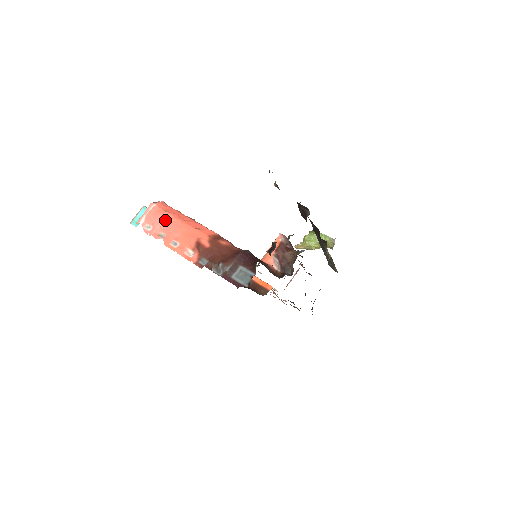
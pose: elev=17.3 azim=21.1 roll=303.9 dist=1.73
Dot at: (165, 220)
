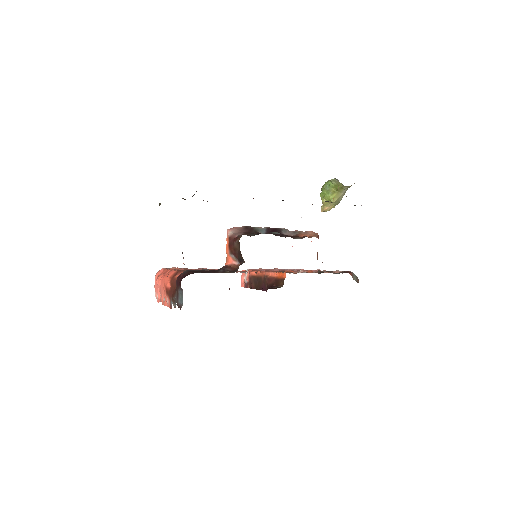
Dot at: (158, 284)
